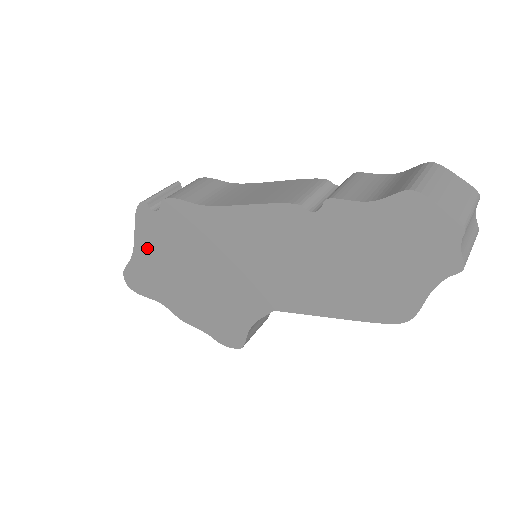
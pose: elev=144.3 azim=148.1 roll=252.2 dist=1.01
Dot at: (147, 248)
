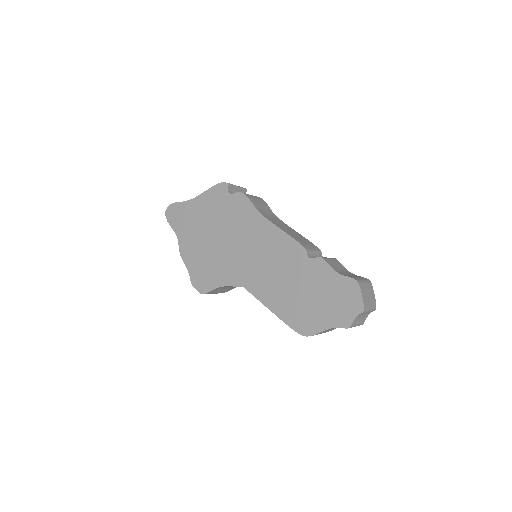
Dot at: (203, 204)
